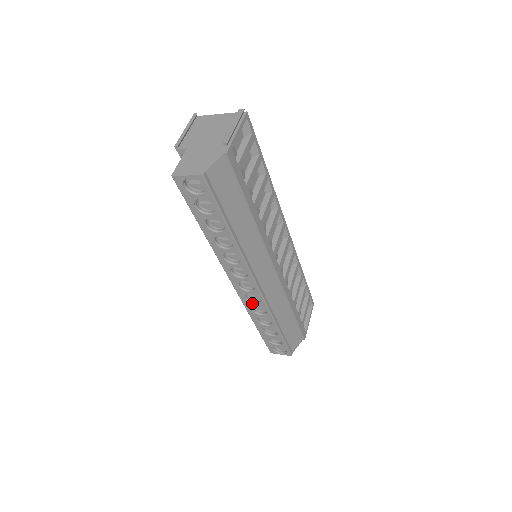
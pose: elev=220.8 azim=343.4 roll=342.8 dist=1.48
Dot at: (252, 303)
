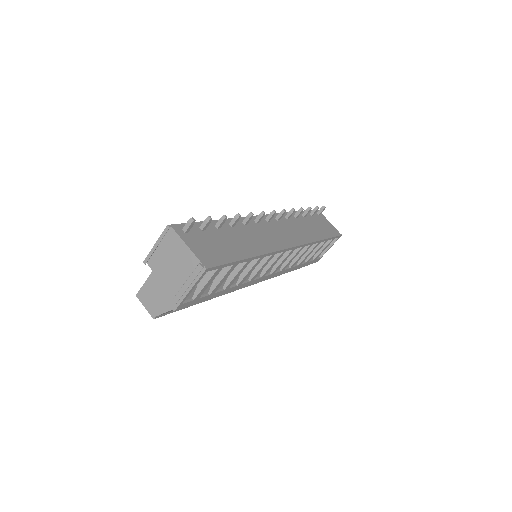
Dot at: occluded
